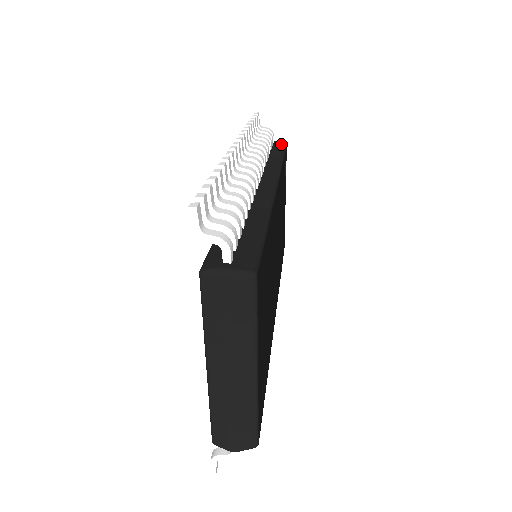
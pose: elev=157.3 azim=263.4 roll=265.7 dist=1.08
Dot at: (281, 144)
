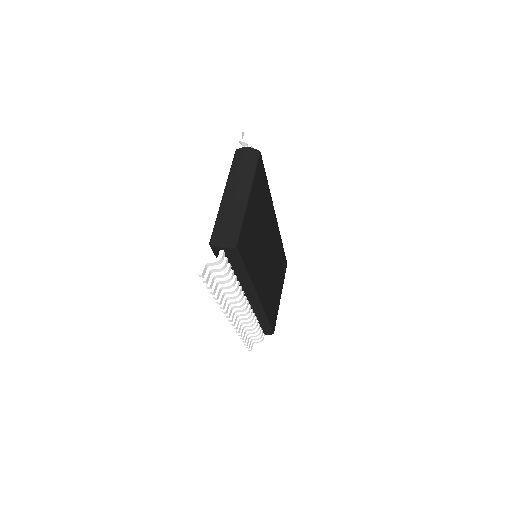
Dot at: occluded
